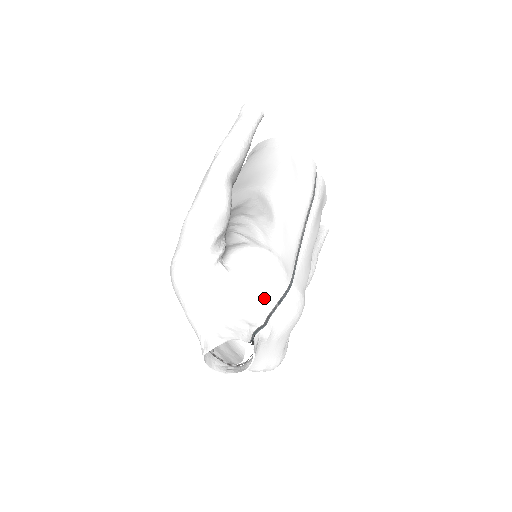
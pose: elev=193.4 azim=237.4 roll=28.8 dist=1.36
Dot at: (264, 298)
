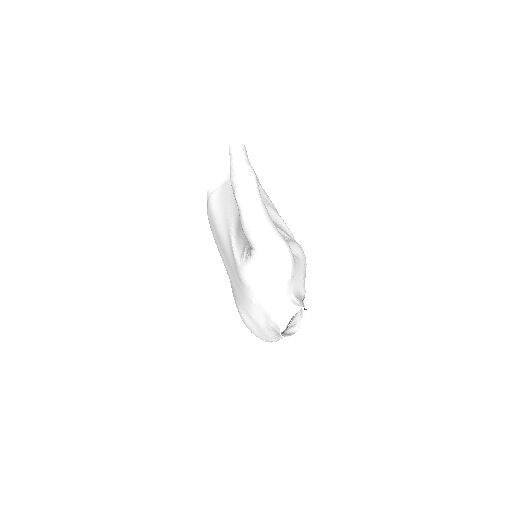
Dot at: (305, 277)
